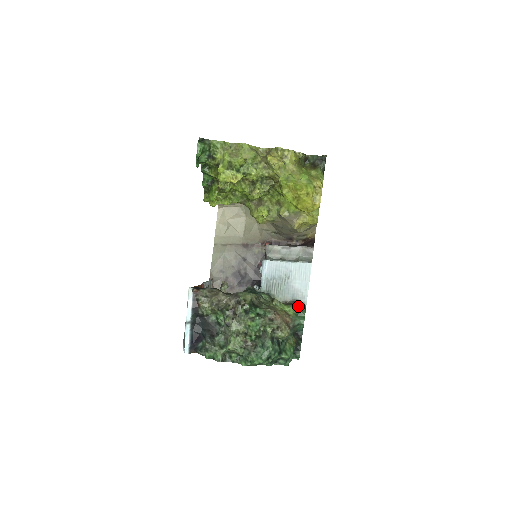
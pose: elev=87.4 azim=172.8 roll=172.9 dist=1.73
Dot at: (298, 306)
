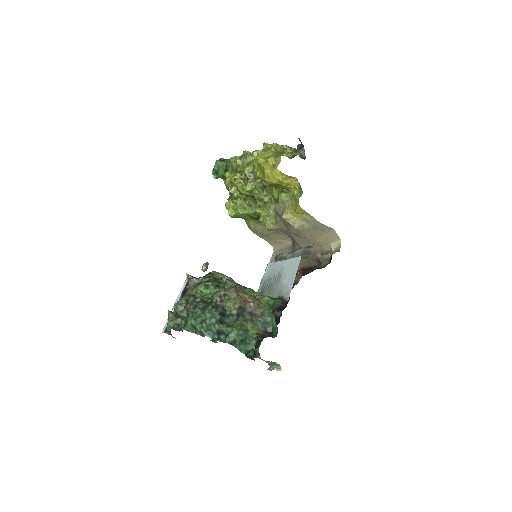
Dot at: (277, 299)
